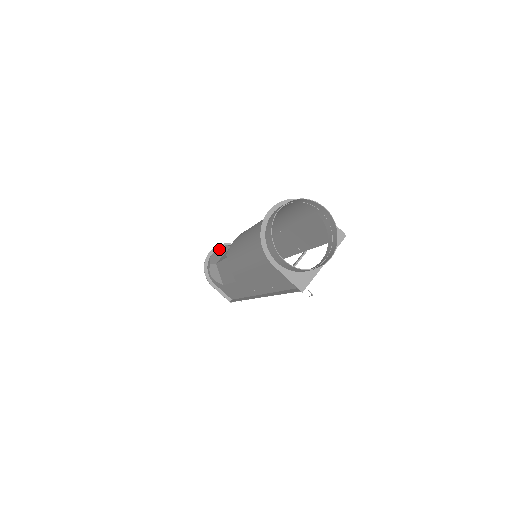
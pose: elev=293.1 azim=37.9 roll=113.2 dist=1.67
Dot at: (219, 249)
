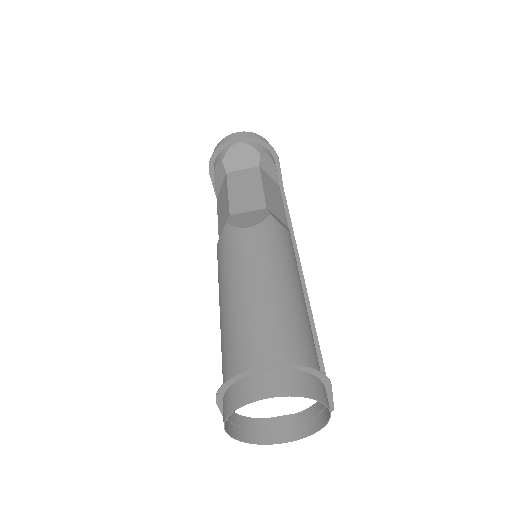
Dot at: (248, 147)
